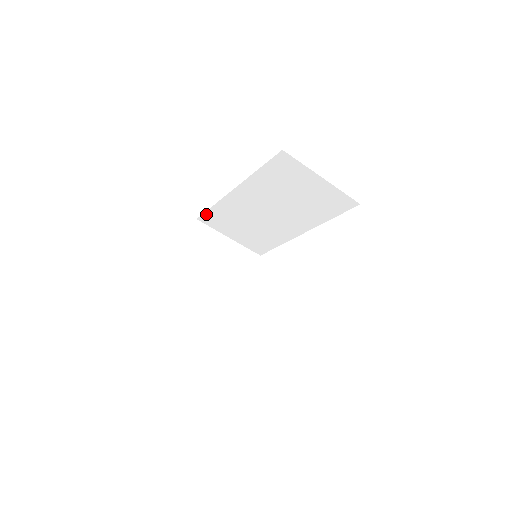
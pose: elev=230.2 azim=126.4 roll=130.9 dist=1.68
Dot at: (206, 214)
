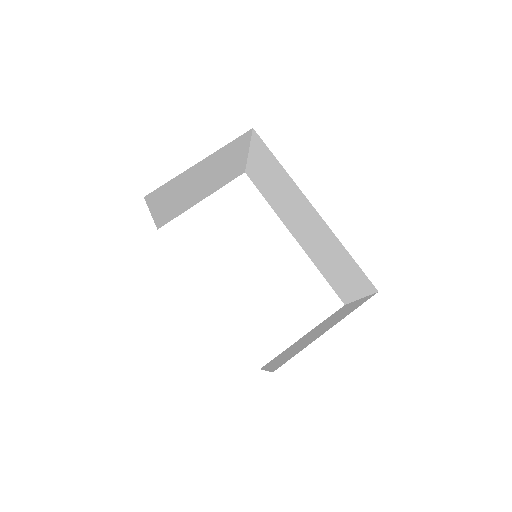
Dot at: (267, 147)
